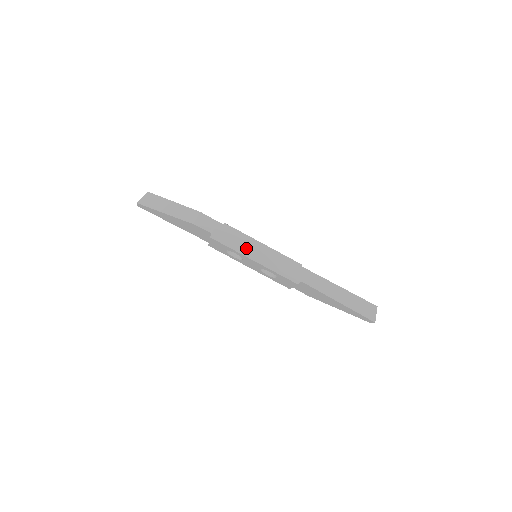
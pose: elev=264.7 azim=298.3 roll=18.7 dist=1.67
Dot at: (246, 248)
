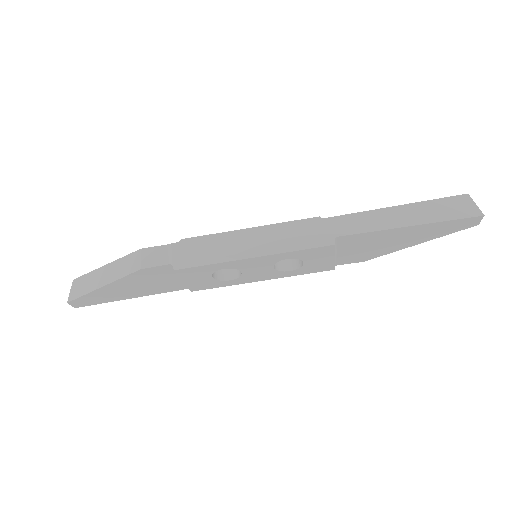
Dot at: (230, 249)
